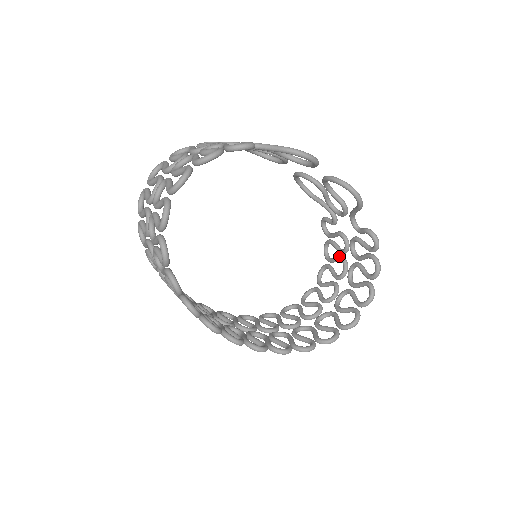
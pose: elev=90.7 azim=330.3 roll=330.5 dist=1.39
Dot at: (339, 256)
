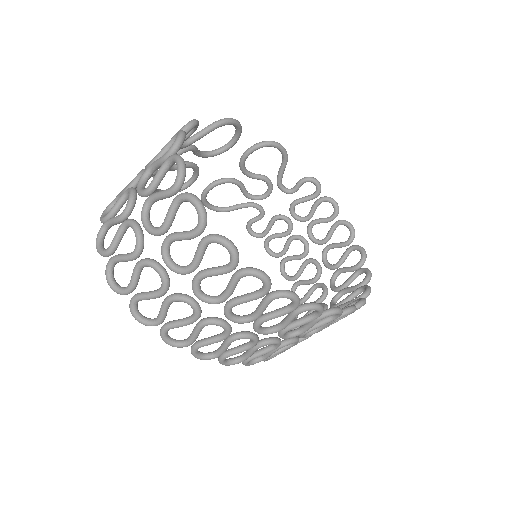
Dot at: (289, 238)
